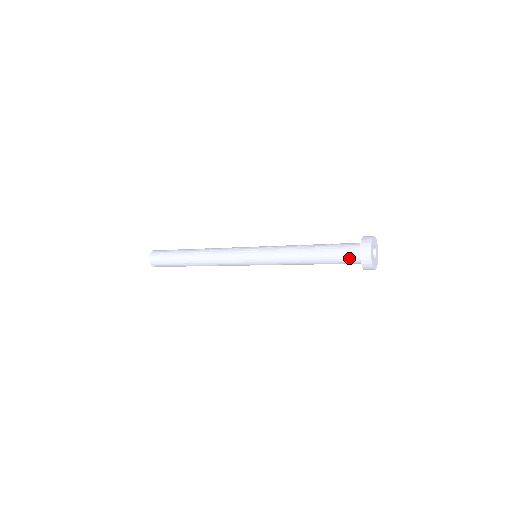
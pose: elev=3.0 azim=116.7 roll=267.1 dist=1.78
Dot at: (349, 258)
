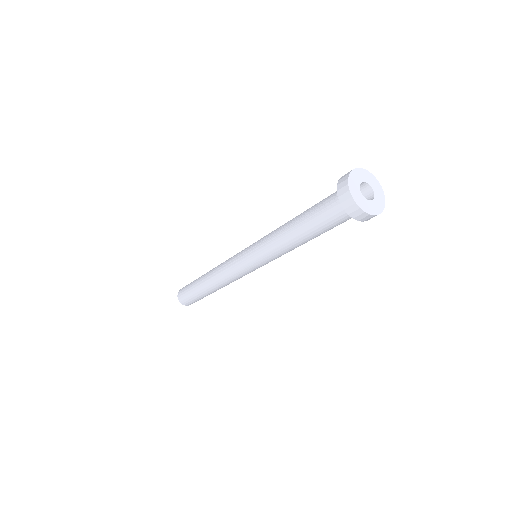
Dot at: (341, 218)
